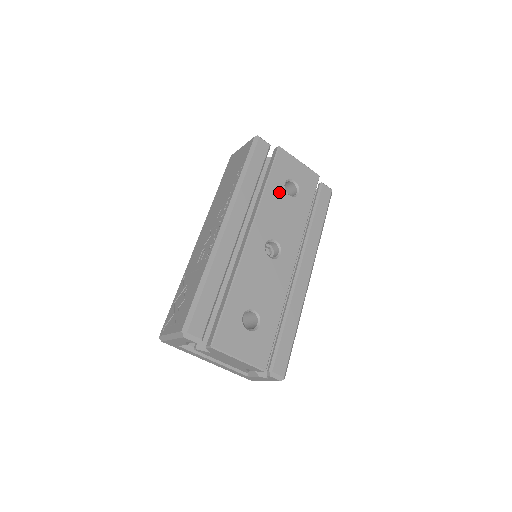
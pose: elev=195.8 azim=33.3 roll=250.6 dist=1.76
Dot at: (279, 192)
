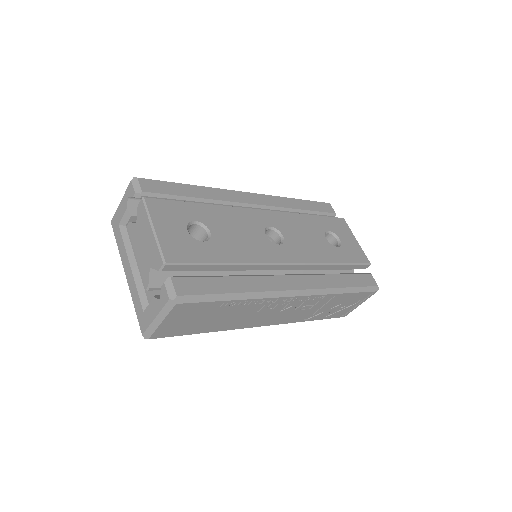
Dot at: (317, 228)
